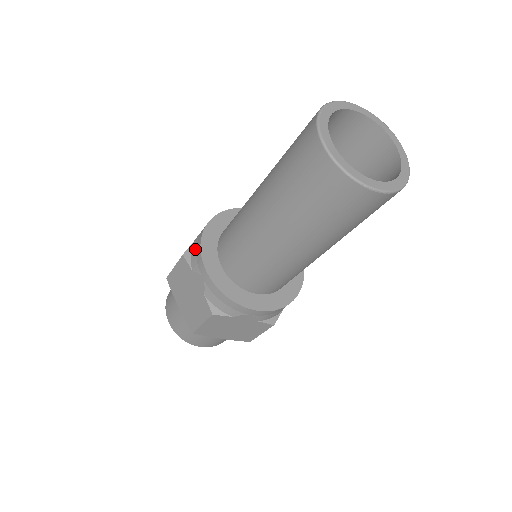
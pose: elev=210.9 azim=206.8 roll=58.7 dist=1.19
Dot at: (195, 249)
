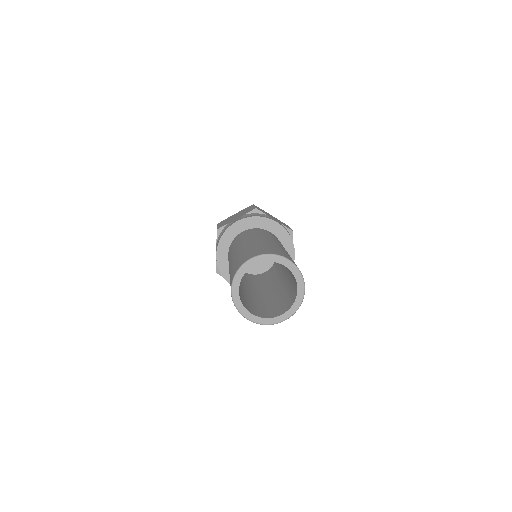
Dot at: (222, 233)
